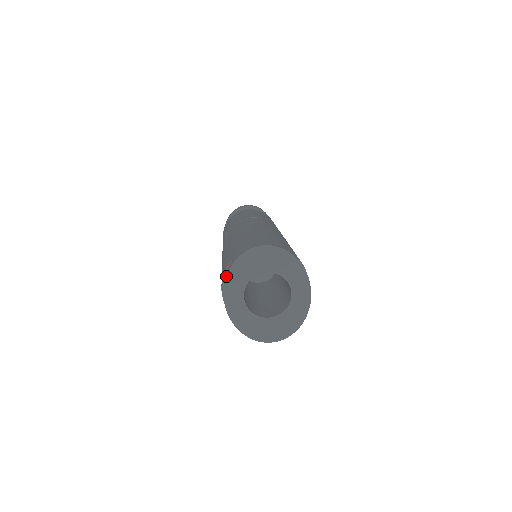
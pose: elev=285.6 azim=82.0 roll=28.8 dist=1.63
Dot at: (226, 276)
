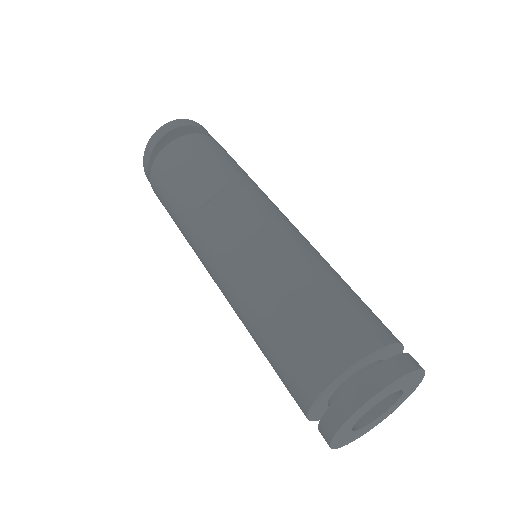
Dot at: (341, 427)
